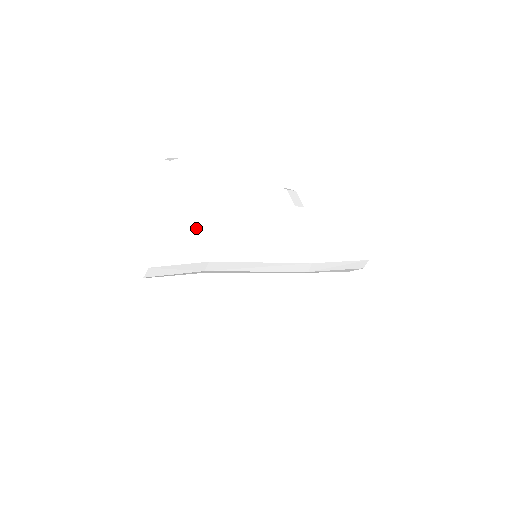
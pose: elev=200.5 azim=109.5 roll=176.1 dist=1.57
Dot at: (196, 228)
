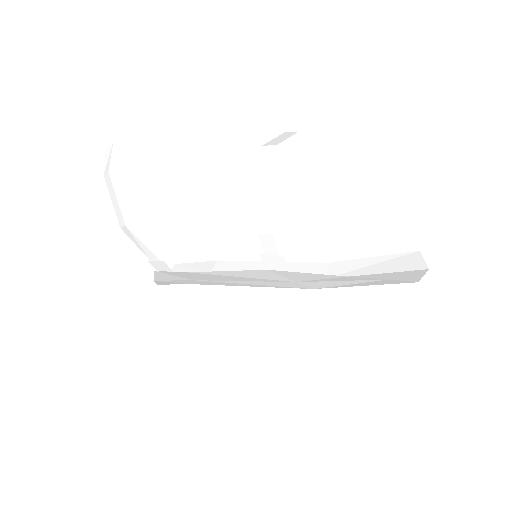
Dot at: (160, 272)
